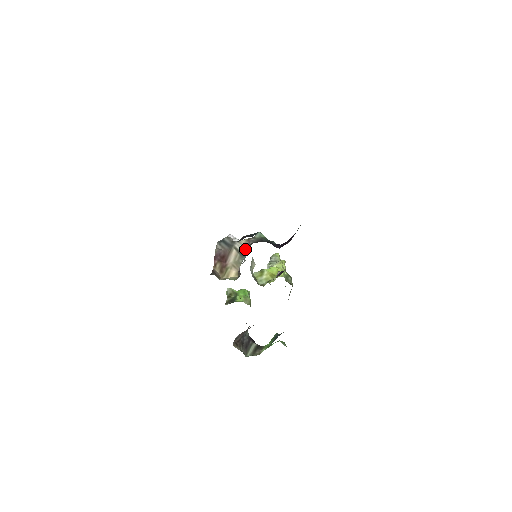
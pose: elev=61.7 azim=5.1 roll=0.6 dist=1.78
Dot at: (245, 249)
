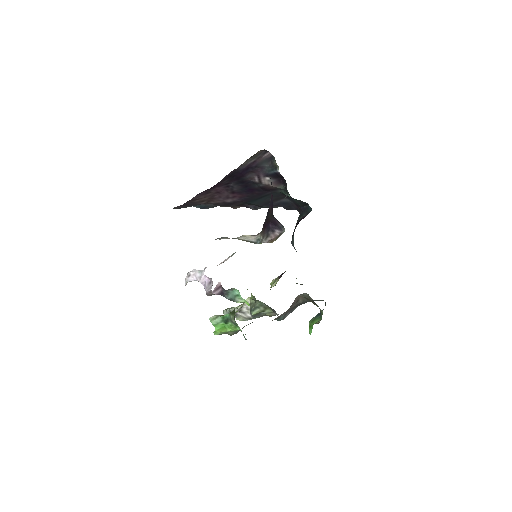
Dot at: (254, 238)
